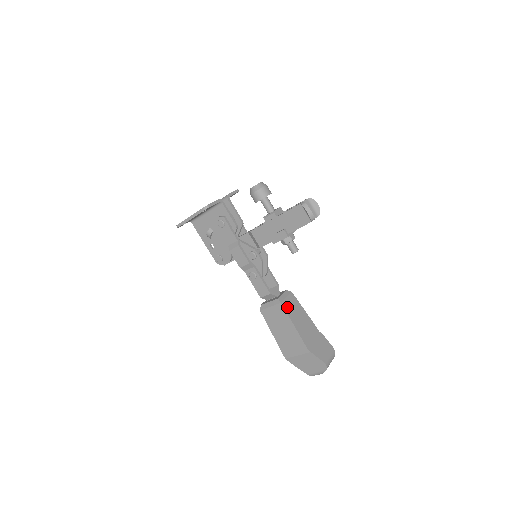
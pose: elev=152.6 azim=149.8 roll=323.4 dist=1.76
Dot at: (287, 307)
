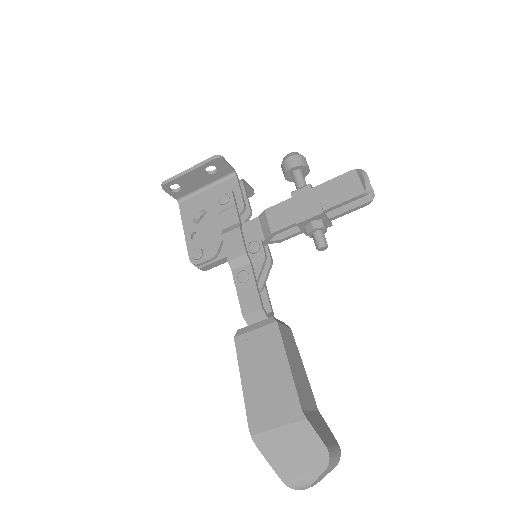
Dot at: (283, 335)
